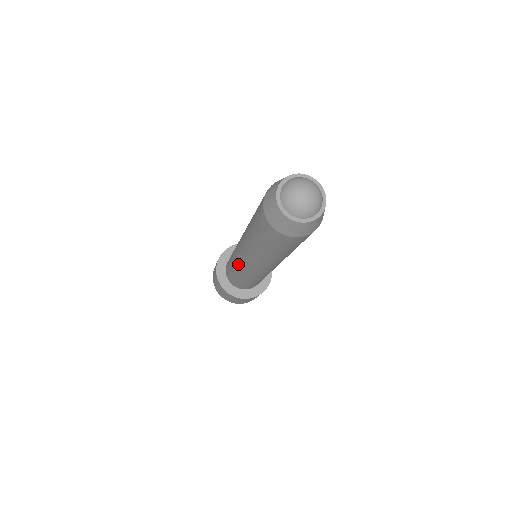
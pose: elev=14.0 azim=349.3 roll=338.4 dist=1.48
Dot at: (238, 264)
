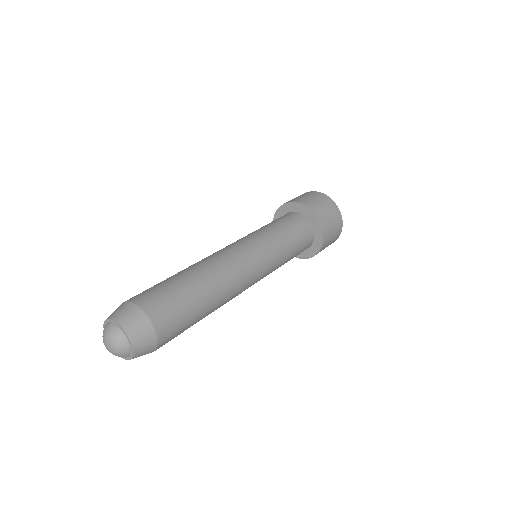
Dot at: occluded
